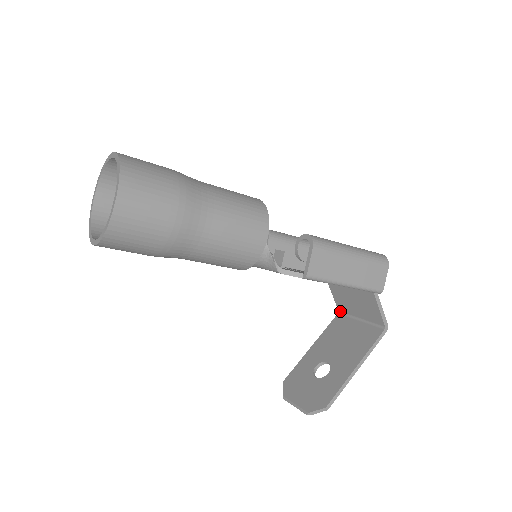
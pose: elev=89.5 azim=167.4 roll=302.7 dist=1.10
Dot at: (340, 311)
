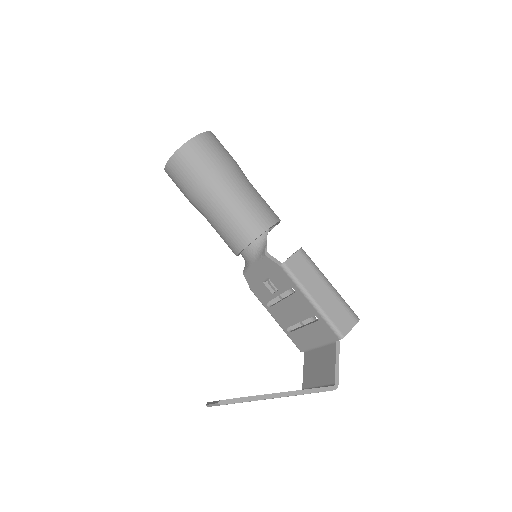
Dot at: (303, 388)
